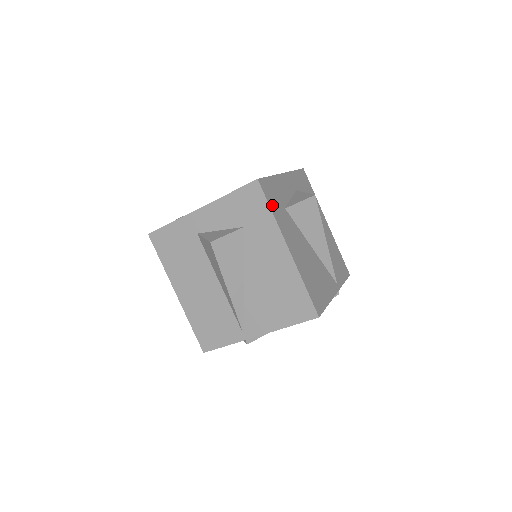
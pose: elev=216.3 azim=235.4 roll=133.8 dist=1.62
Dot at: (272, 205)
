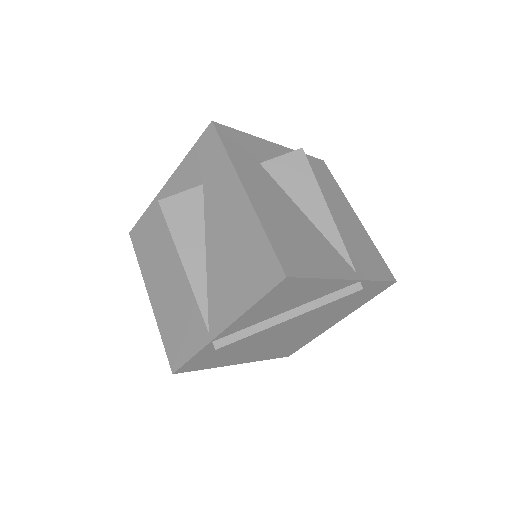
Dot at: (231, 148)
